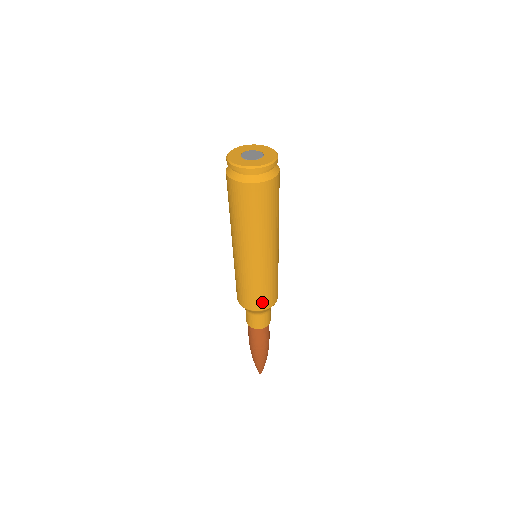
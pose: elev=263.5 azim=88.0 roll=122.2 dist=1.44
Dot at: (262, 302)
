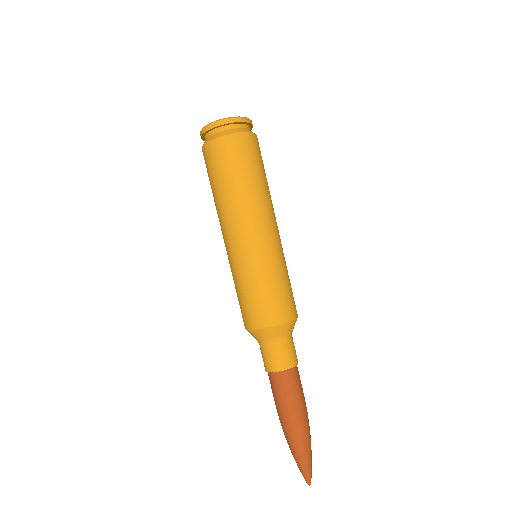
Dot at: (278, 308)
